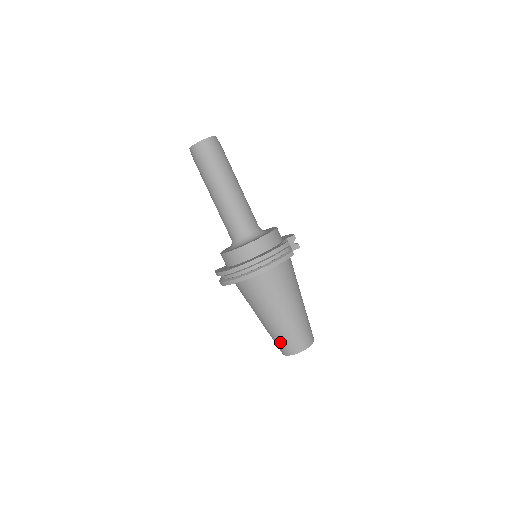
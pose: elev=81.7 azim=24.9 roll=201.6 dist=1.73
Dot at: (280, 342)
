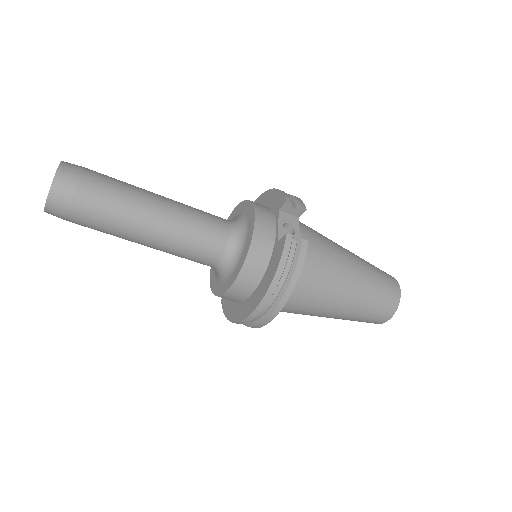
Dot at: occluded
